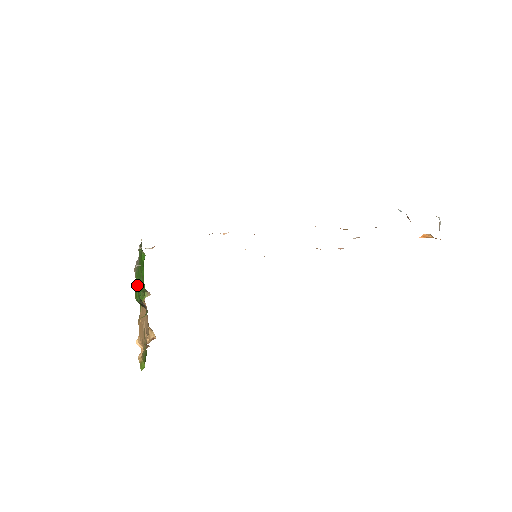
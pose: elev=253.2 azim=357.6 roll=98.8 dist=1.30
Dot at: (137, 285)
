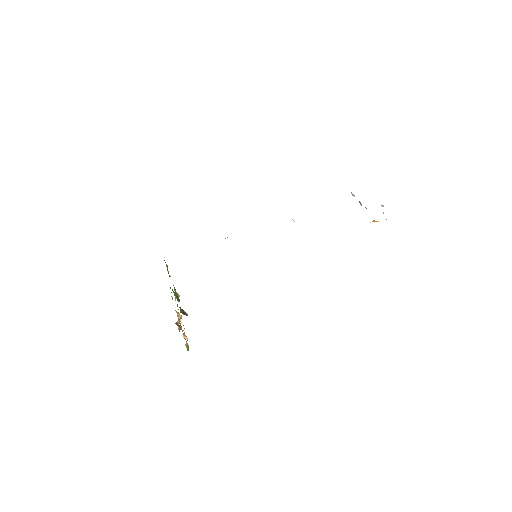
Dot at: occluded
